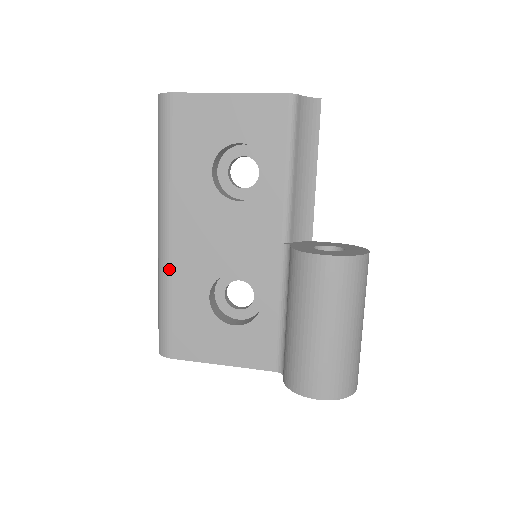
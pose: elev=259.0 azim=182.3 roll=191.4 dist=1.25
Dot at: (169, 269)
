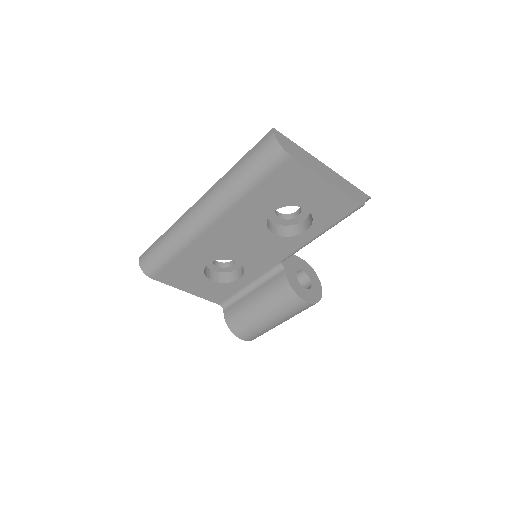
Dot at: (191, 242)
